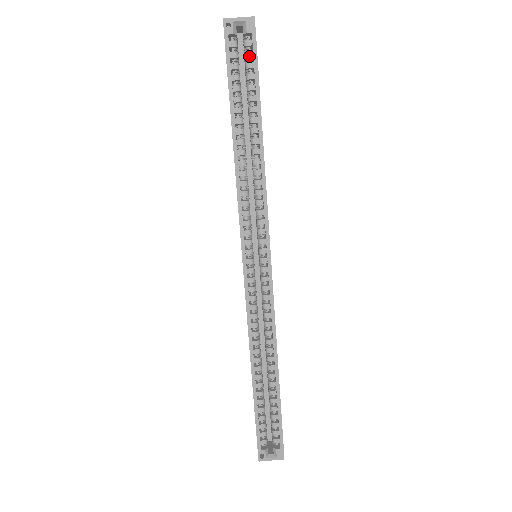
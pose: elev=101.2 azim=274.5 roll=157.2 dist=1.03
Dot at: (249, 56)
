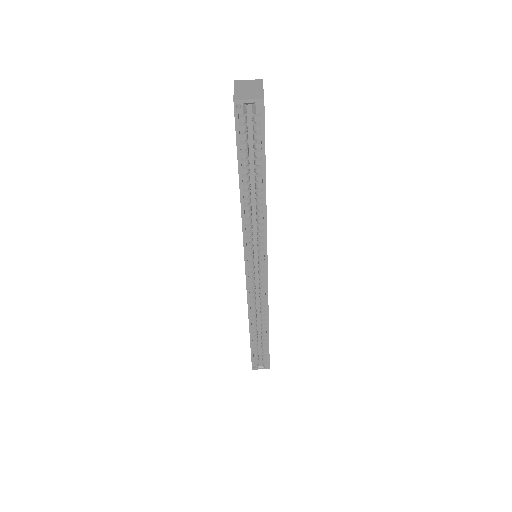
Dot at: (257, 130)
